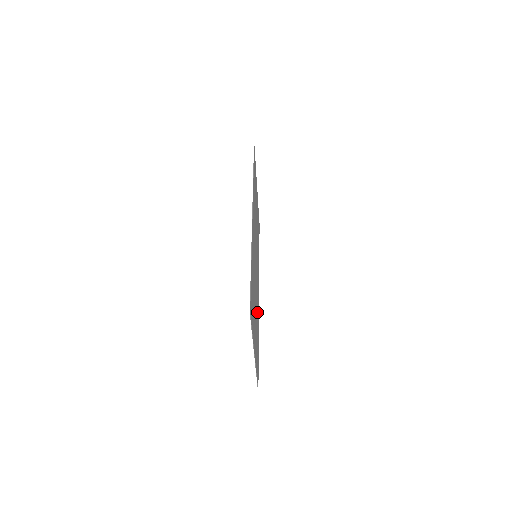
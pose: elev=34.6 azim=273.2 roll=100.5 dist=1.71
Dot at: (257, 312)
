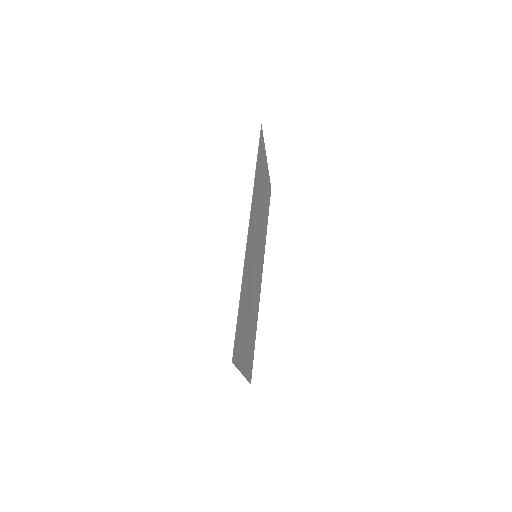
Dot at: (255, 310)
